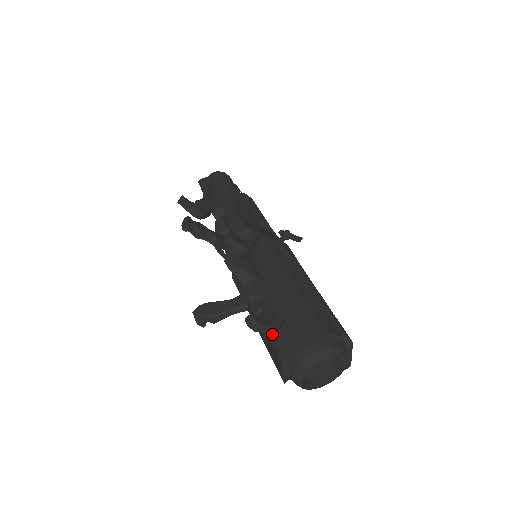
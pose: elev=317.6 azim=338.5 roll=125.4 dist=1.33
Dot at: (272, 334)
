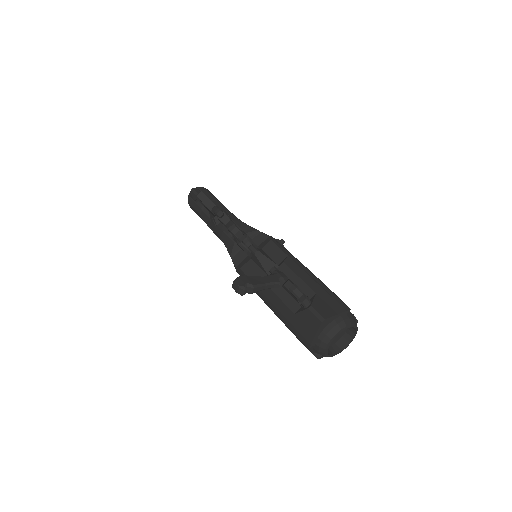
Dot at: (308, 304)
